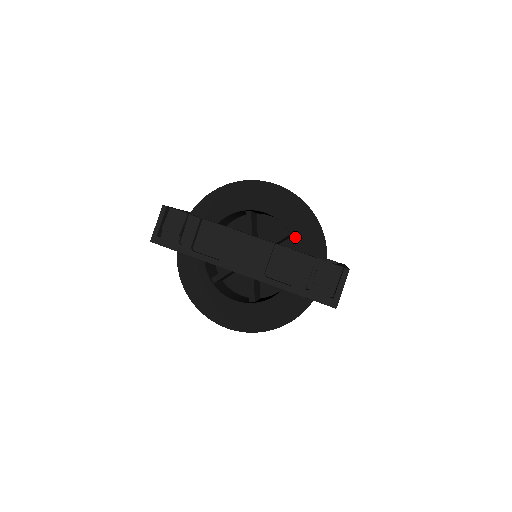
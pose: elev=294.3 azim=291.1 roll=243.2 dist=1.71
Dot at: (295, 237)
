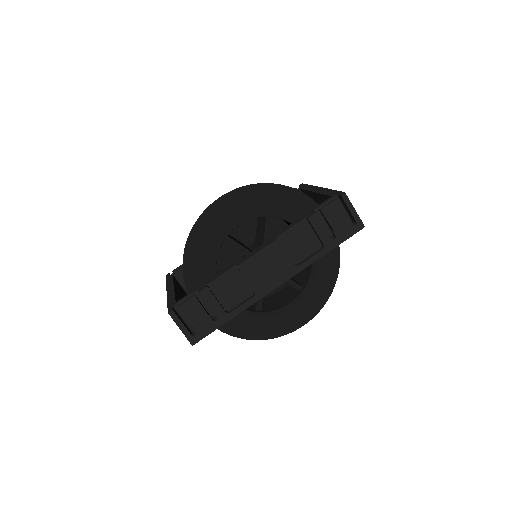
Dot at: (280, 215)
